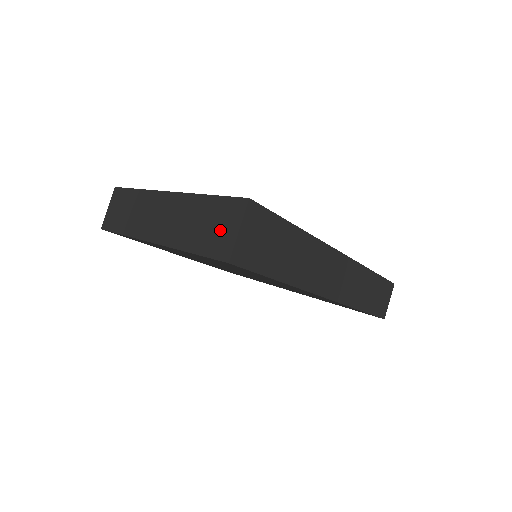
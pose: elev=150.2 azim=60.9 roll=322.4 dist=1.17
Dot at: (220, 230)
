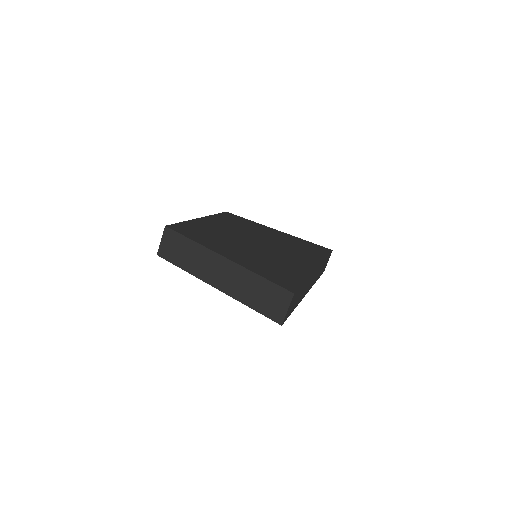
Dot at: (274, 304)
